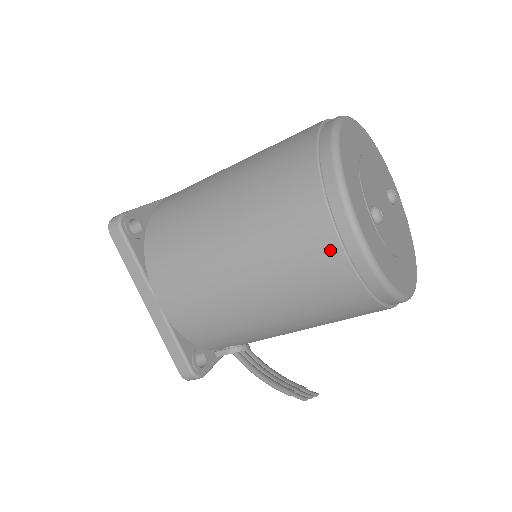
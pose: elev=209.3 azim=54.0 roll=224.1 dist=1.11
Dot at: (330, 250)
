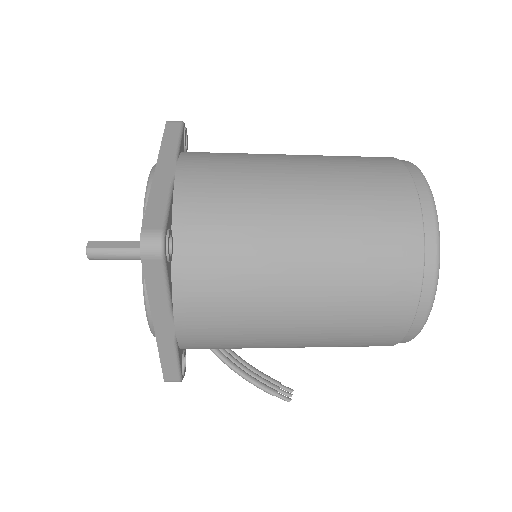
Dot at: (398, 330)
